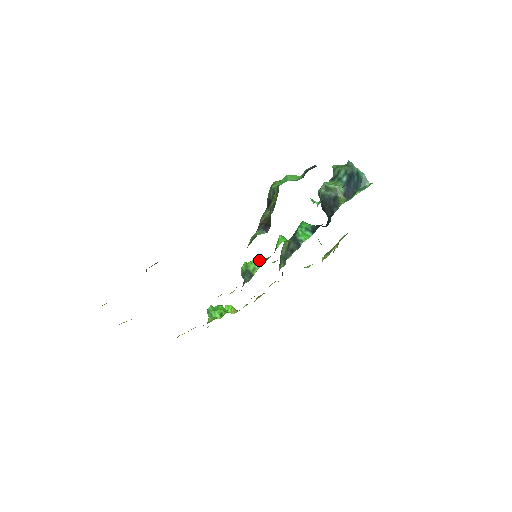
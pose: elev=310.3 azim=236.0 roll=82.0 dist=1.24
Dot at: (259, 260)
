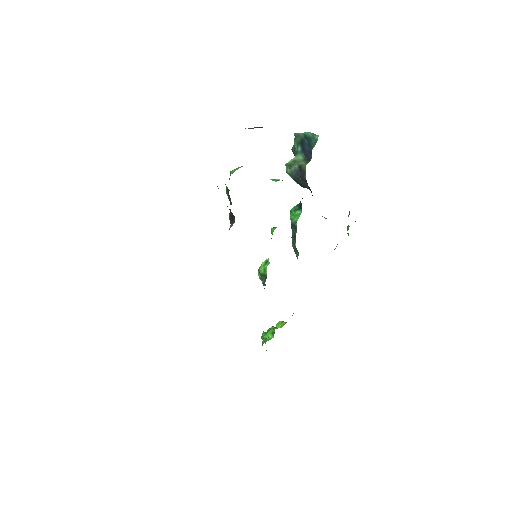
Dot at: (266, 260)
